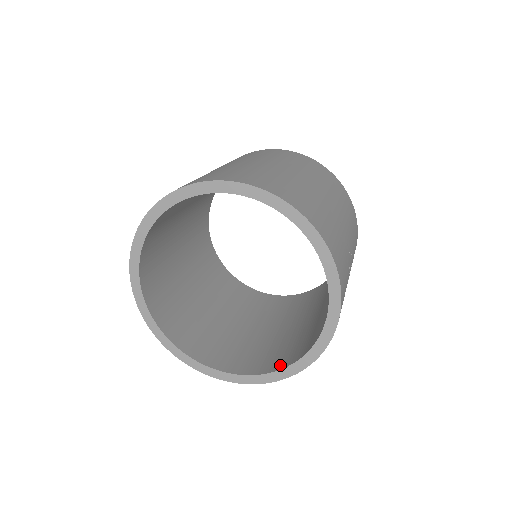
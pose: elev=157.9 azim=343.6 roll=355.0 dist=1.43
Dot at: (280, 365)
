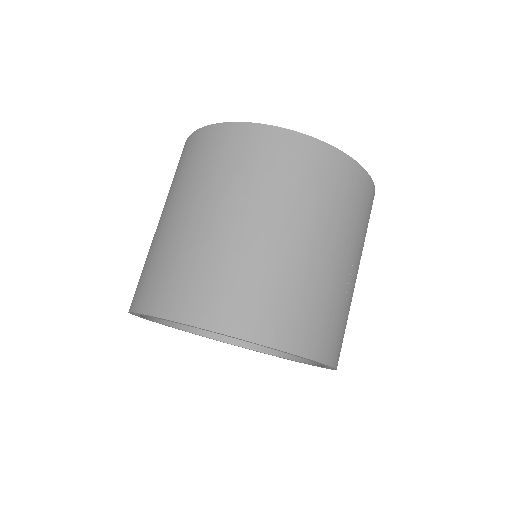
Dot at: occluded
